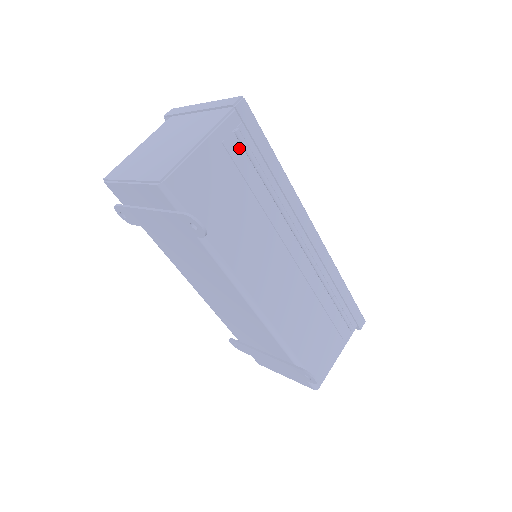
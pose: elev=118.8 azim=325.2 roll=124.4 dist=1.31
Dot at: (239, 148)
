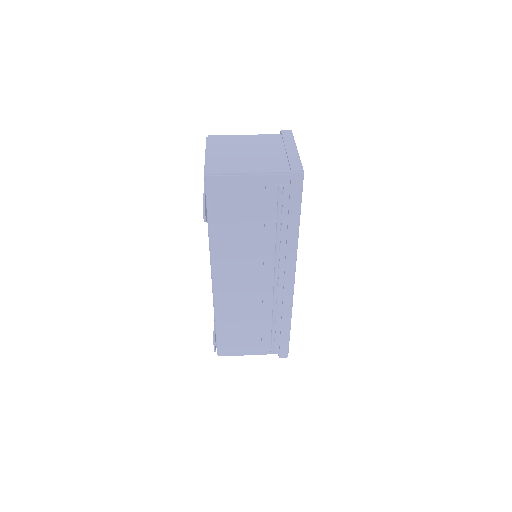
Dot at: (276, 196)
